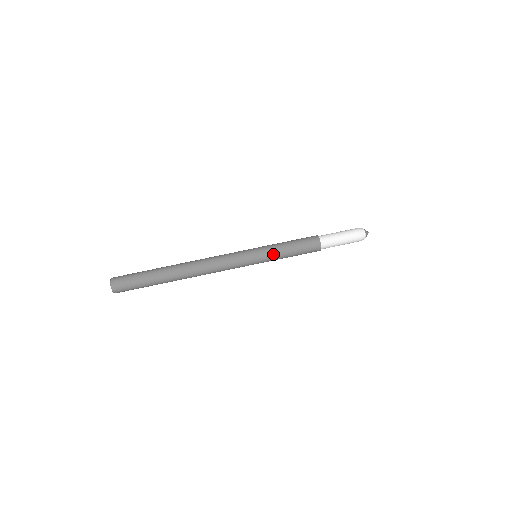
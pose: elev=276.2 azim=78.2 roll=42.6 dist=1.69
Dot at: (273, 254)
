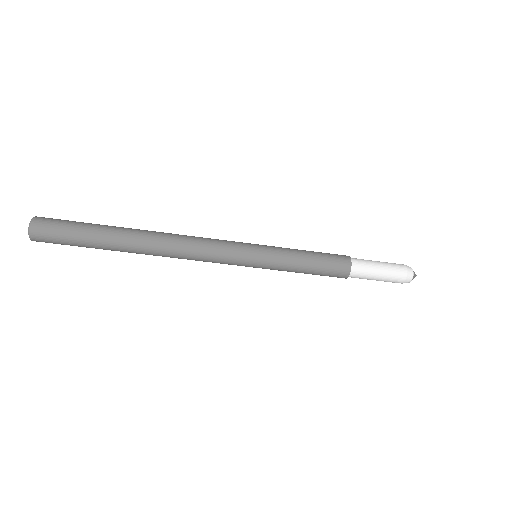
Dot at: (281, 264)
